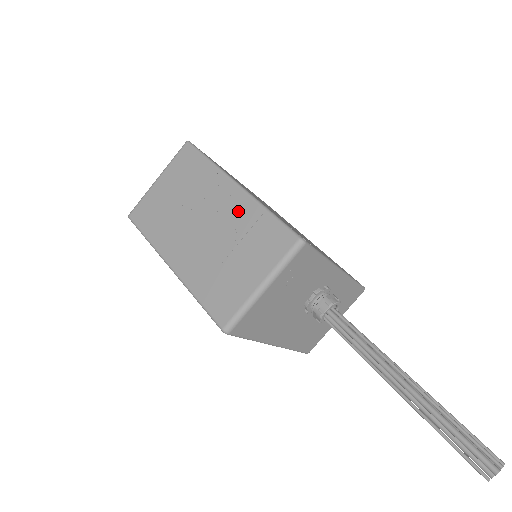
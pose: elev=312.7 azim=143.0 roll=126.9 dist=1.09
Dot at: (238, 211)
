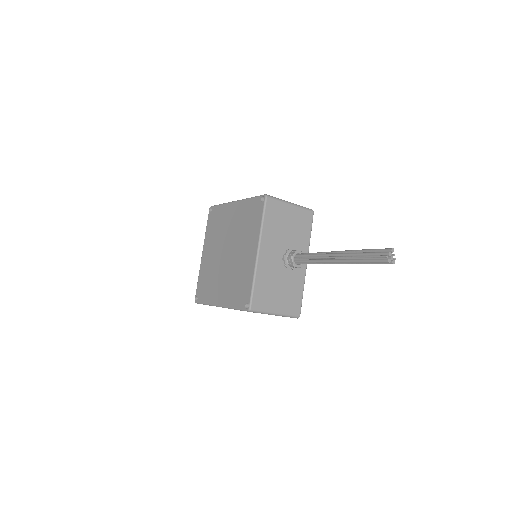
Dot at: occluded
